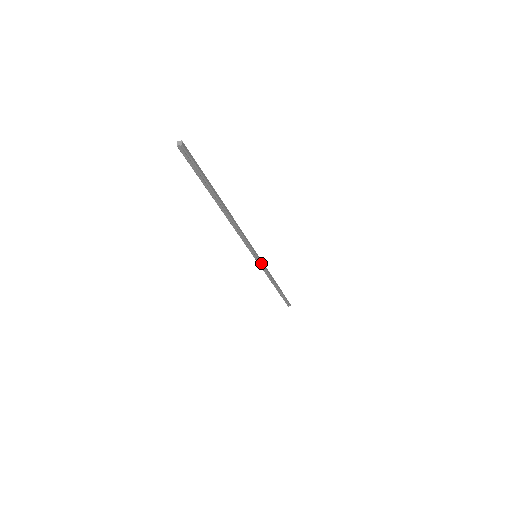
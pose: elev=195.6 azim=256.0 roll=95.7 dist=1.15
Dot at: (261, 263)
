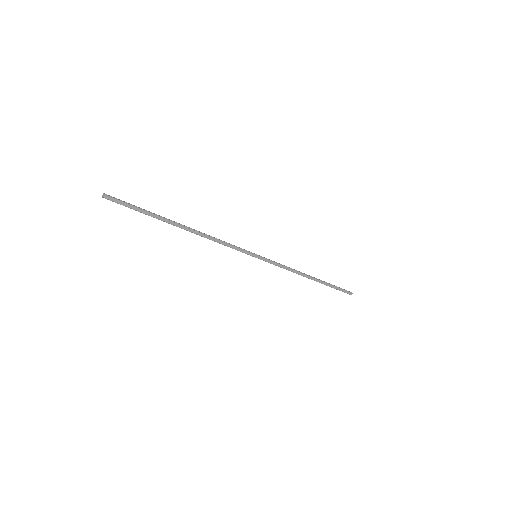
Dot at: (267, 261)
